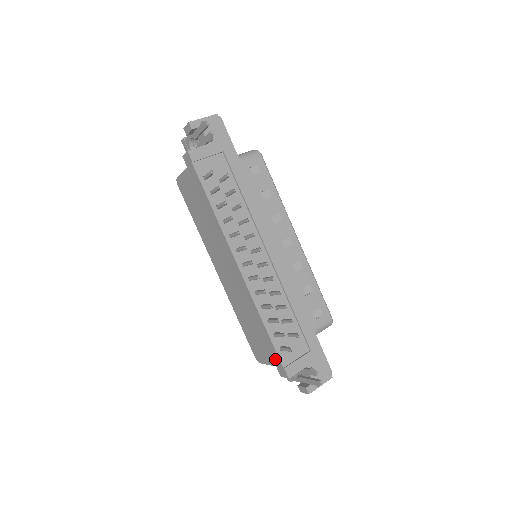
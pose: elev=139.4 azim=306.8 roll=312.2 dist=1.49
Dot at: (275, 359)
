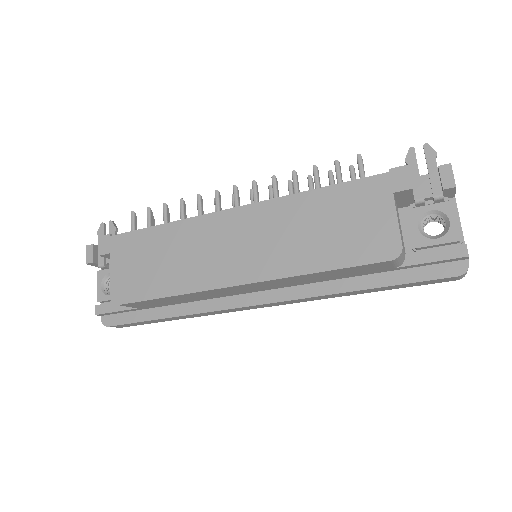
Dot at: (377, 188)
